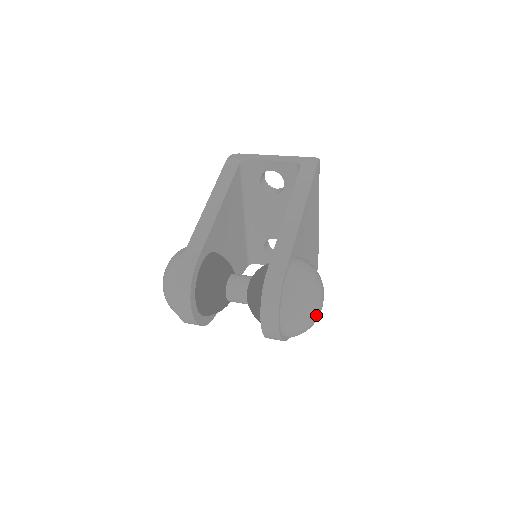
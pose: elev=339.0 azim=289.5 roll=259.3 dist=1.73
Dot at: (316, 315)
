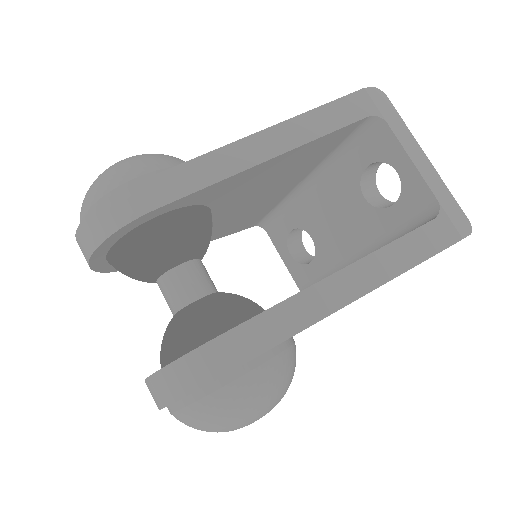
Dot at: occluded
